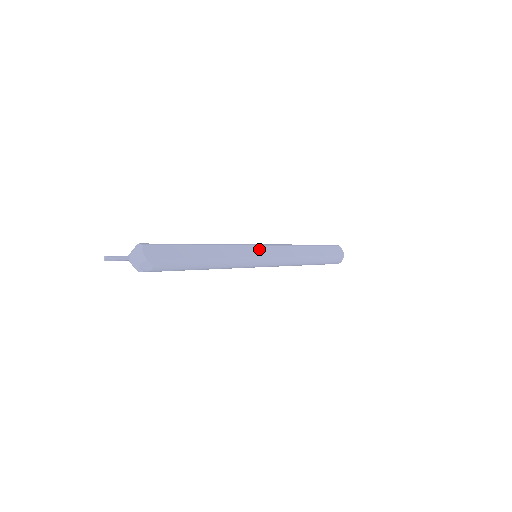
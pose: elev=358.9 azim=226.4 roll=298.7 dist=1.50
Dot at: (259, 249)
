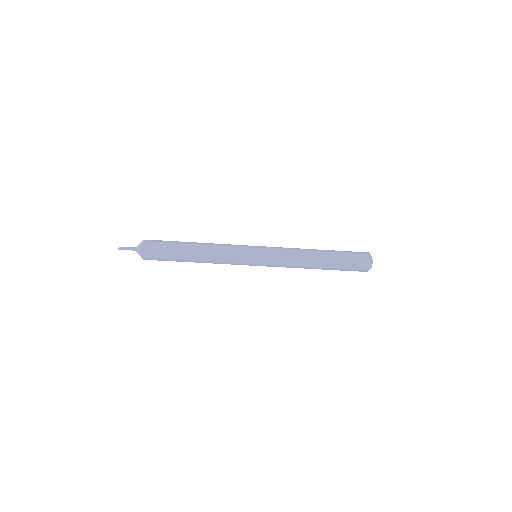
Dot at: (254, 251)
